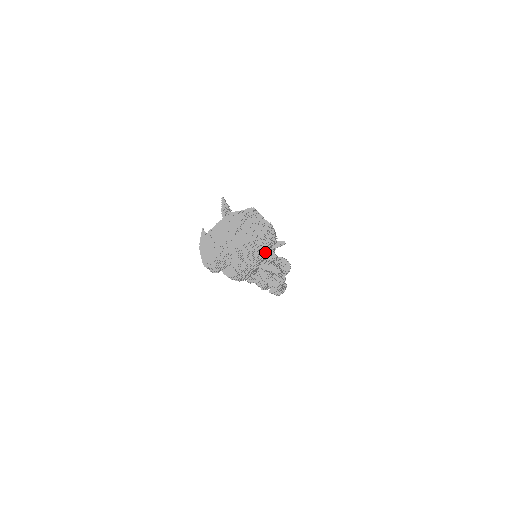
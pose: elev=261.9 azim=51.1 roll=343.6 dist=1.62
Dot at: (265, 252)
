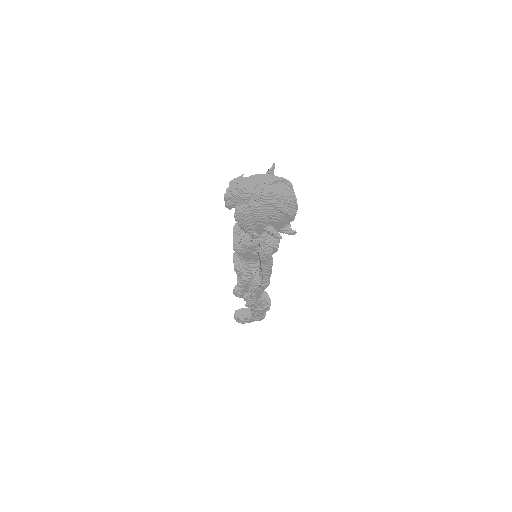
Dot at: (280, 216)
